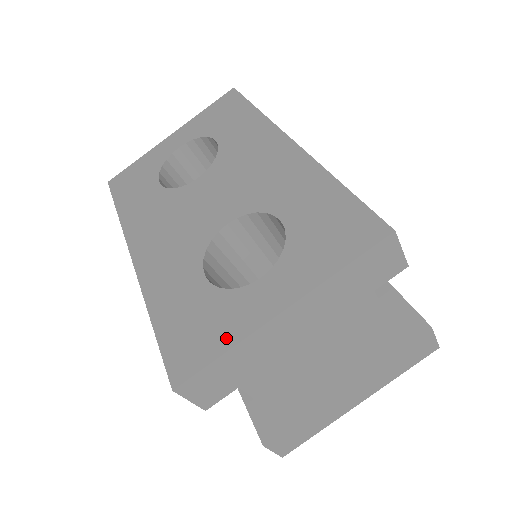
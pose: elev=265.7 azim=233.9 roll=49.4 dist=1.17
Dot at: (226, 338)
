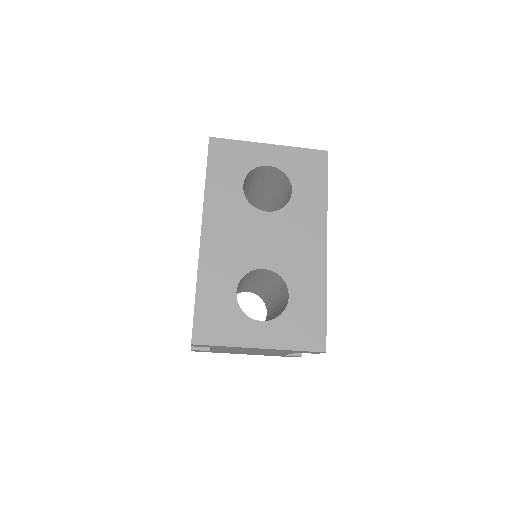
Dot at: (229, 339)
